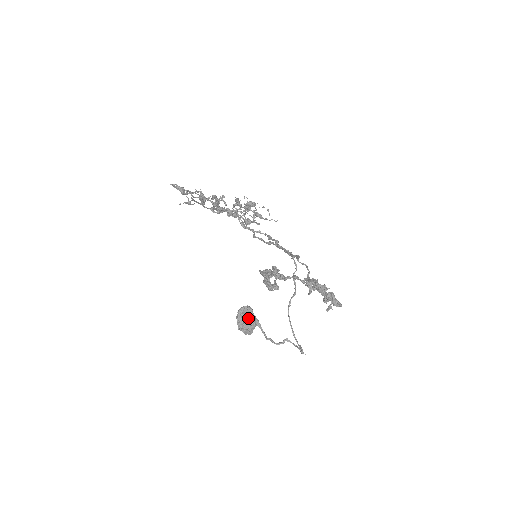
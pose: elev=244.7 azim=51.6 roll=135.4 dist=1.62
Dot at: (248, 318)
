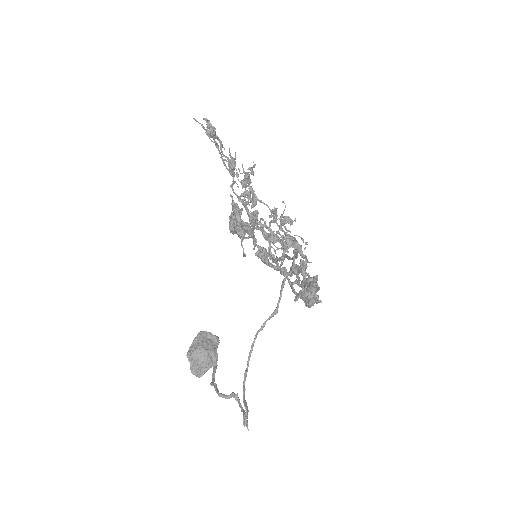
Dot at: (206, 346)
